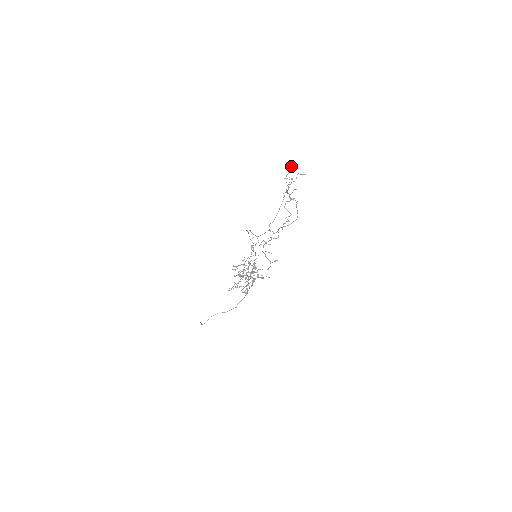
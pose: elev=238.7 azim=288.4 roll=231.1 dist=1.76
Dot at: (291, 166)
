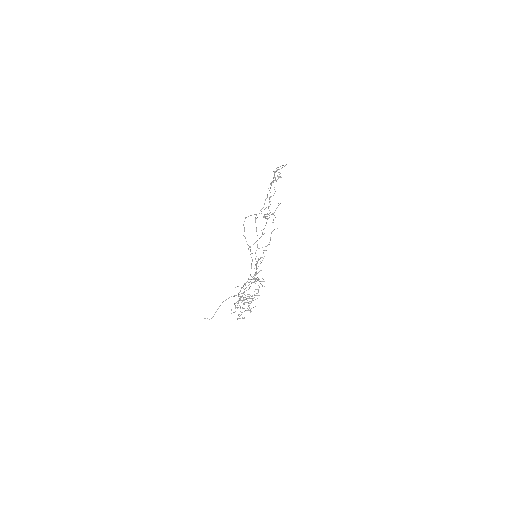
Dot at: occluded
